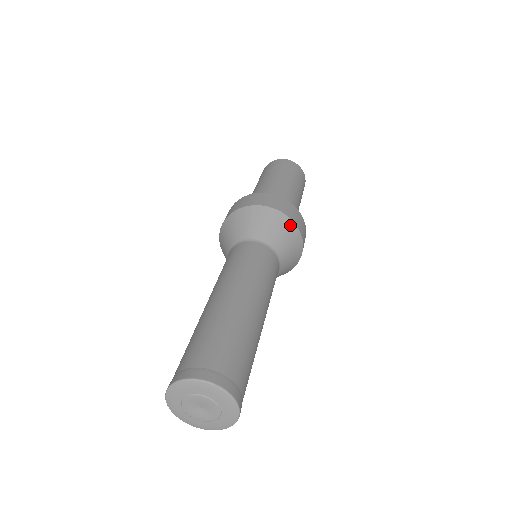
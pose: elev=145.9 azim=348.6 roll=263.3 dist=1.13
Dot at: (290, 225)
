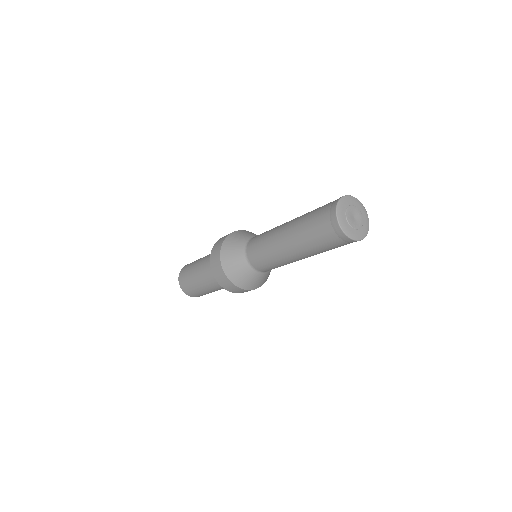
Dot at: (246, 231)
